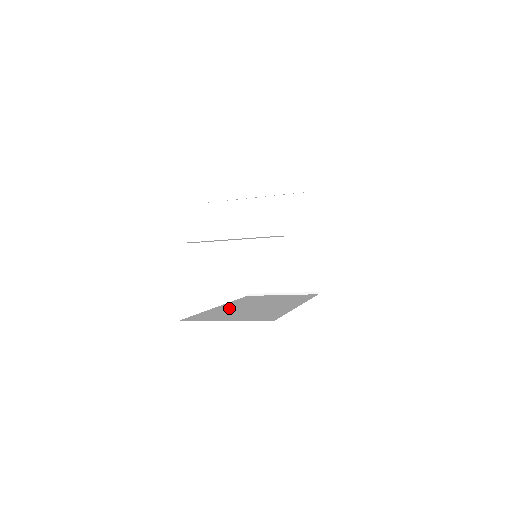
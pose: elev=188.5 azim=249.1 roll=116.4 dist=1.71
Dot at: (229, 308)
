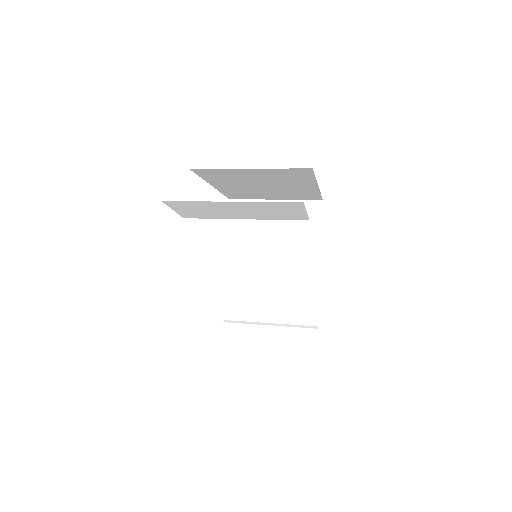
Dot at: occluded
